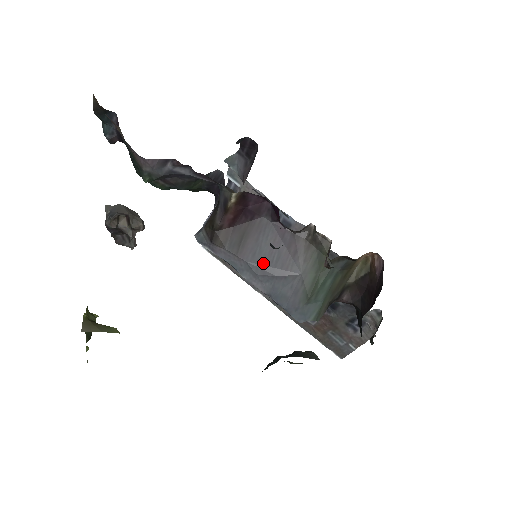
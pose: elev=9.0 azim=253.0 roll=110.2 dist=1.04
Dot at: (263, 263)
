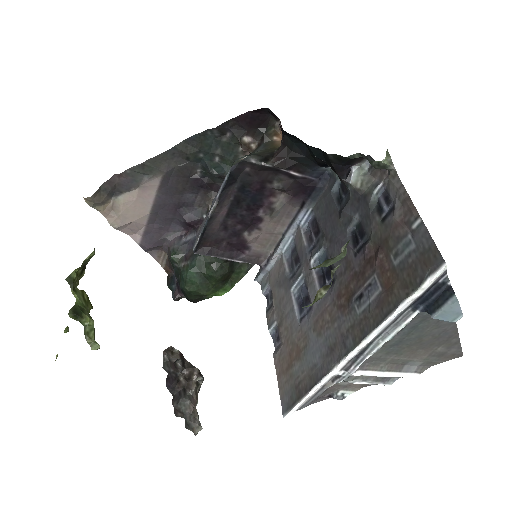
Dot at: occluded
